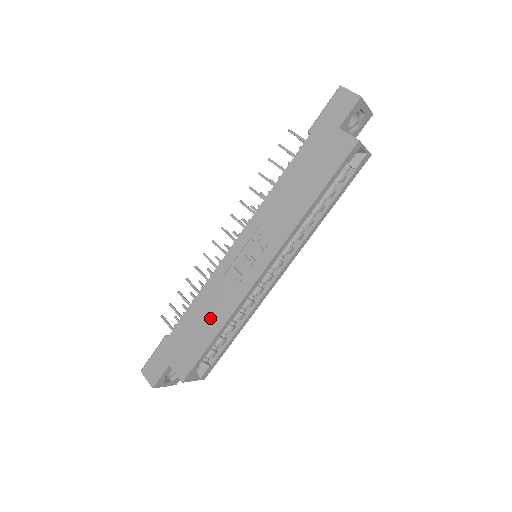
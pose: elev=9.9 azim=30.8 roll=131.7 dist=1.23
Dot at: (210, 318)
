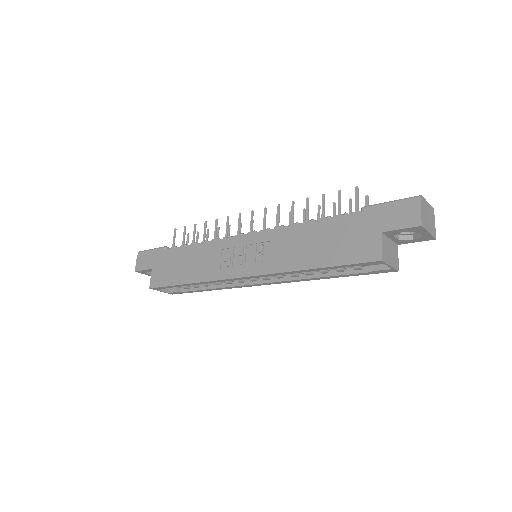
Dot at: (192, 268)
